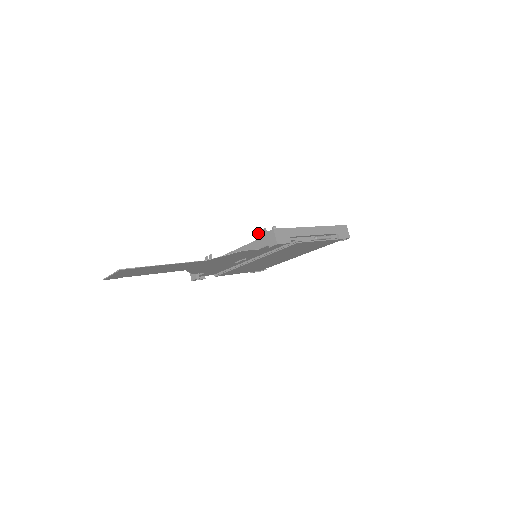
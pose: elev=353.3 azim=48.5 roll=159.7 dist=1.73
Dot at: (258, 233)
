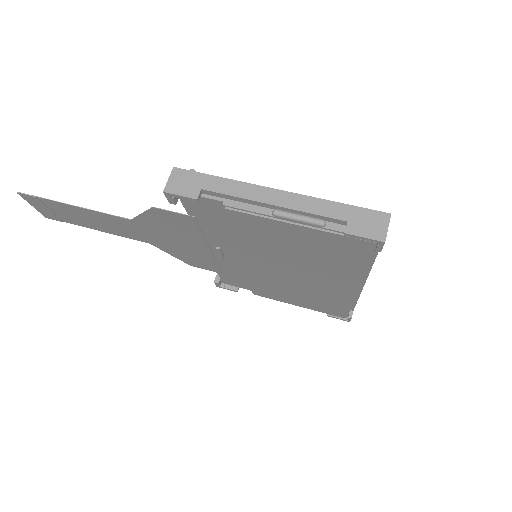
Dot at: occluded
